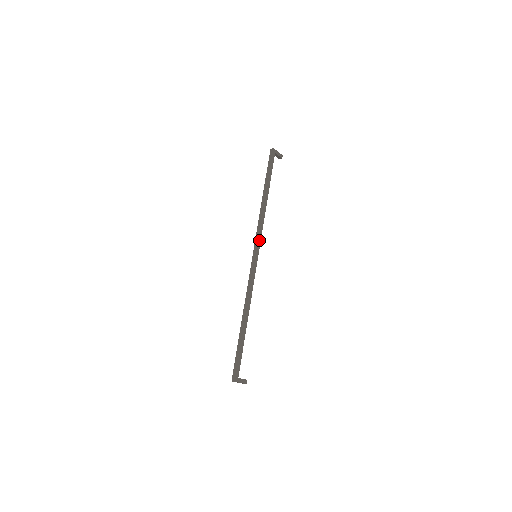
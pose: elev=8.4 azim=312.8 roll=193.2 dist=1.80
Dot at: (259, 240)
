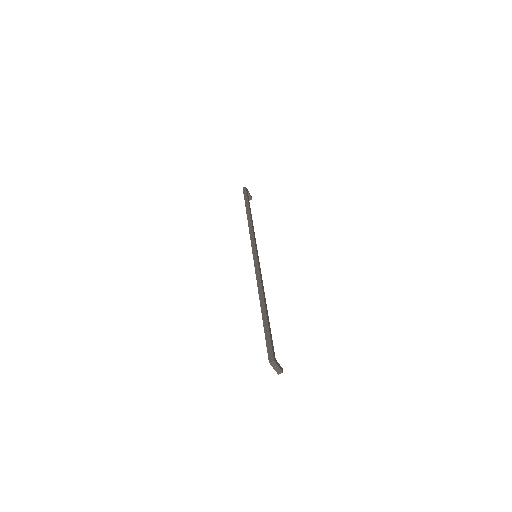
Dot at: (255, 244)
